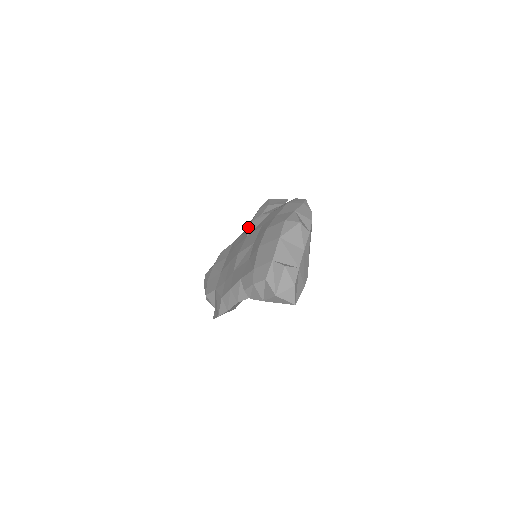
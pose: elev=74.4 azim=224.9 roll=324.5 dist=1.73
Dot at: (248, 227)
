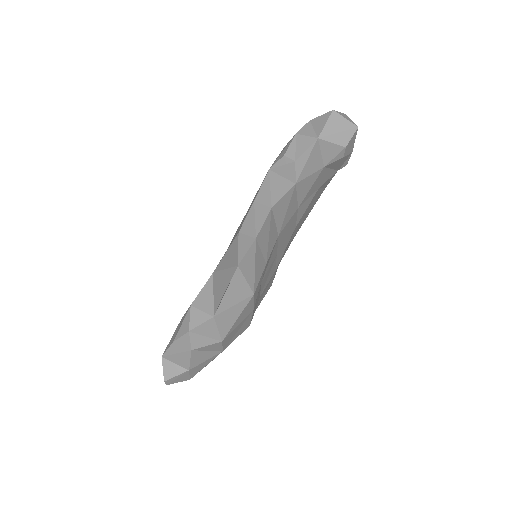
Dot at: occluded
